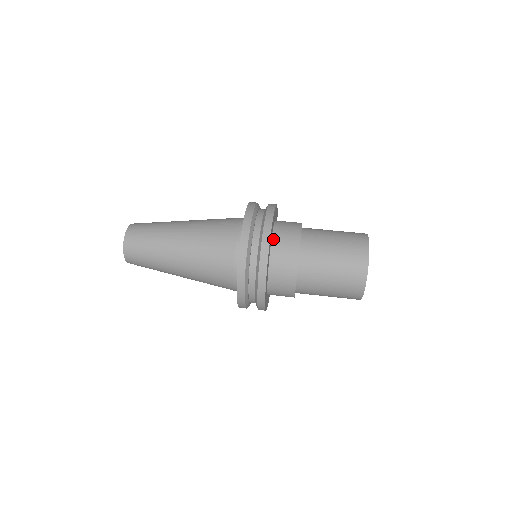
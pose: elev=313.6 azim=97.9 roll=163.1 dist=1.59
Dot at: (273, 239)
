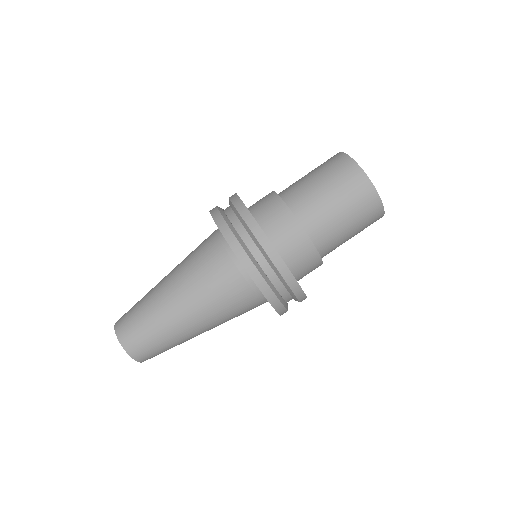
Dot at: (269, 236)
